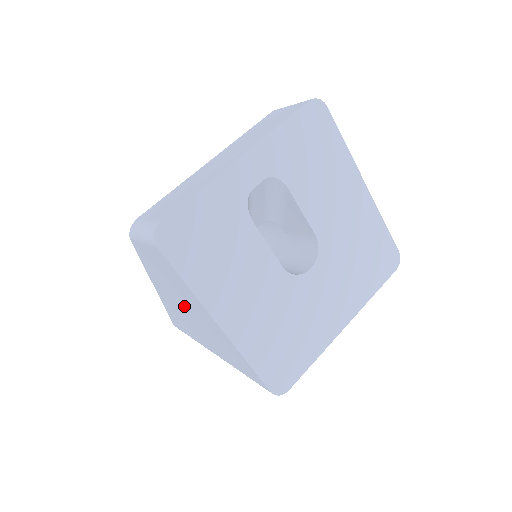
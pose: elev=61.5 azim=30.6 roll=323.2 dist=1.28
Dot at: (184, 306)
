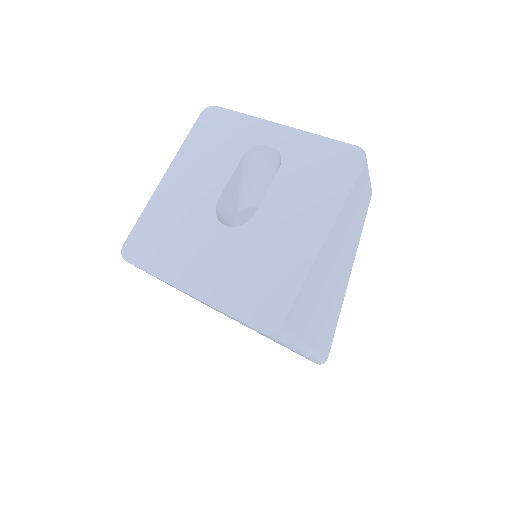
Dot at: occluded
